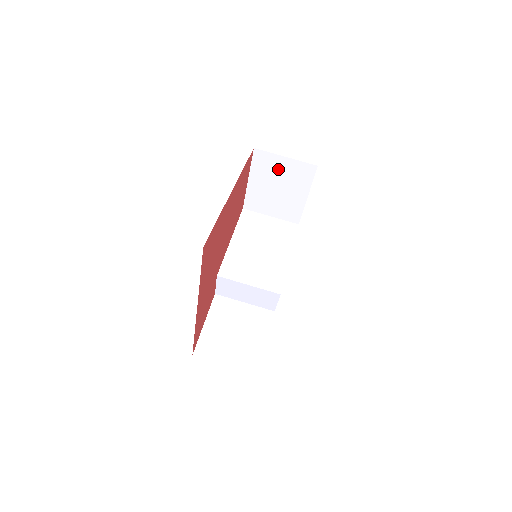
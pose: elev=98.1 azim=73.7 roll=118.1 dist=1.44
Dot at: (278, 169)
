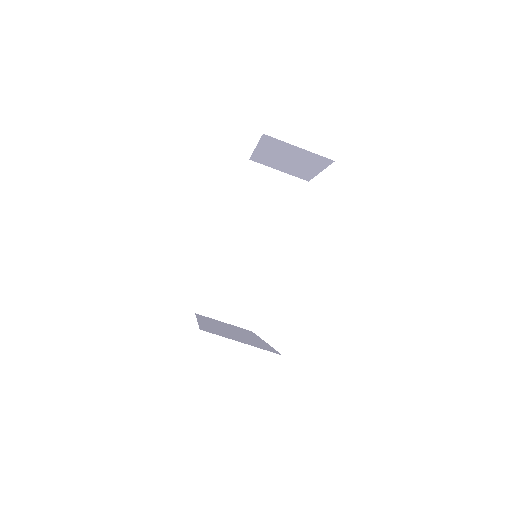
Dot at: (290, 151)
